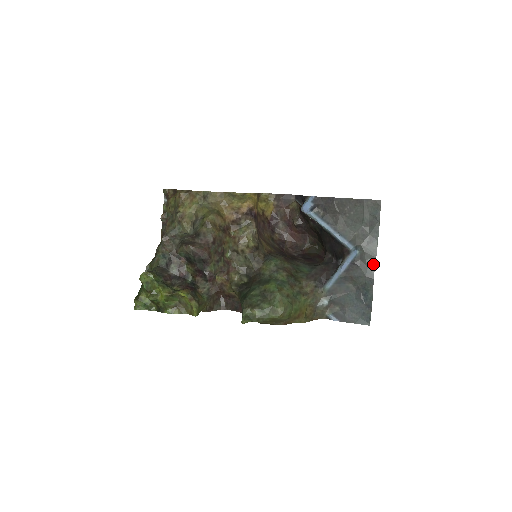
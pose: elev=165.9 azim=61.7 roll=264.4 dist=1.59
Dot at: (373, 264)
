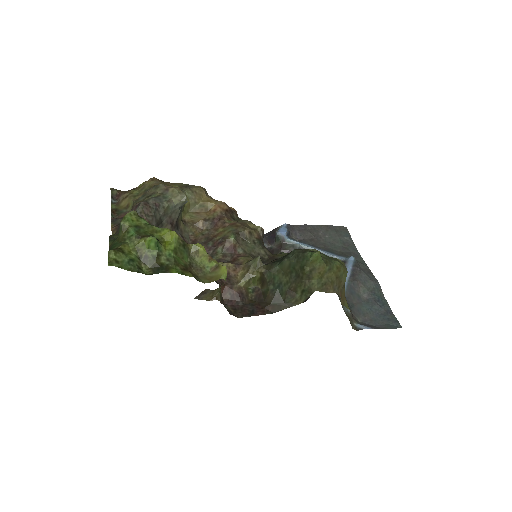
Dot at: (370, 272)
